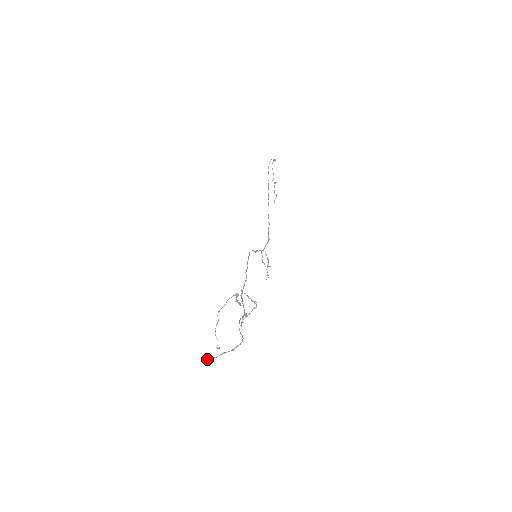
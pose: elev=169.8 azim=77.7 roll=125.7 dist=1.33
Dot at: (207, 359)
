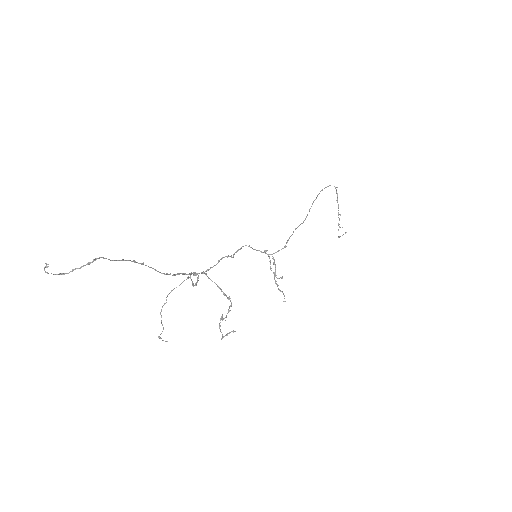
Dot at: occluded
